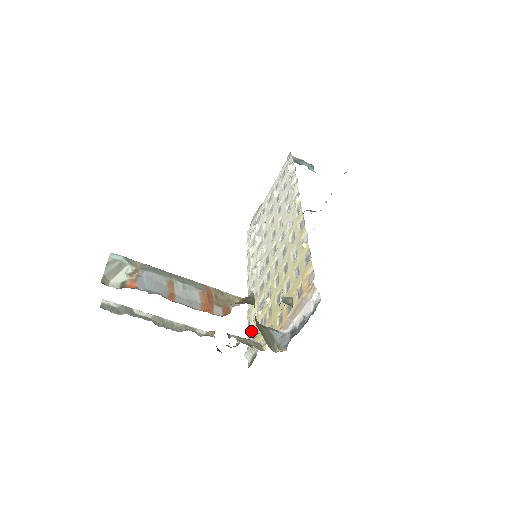
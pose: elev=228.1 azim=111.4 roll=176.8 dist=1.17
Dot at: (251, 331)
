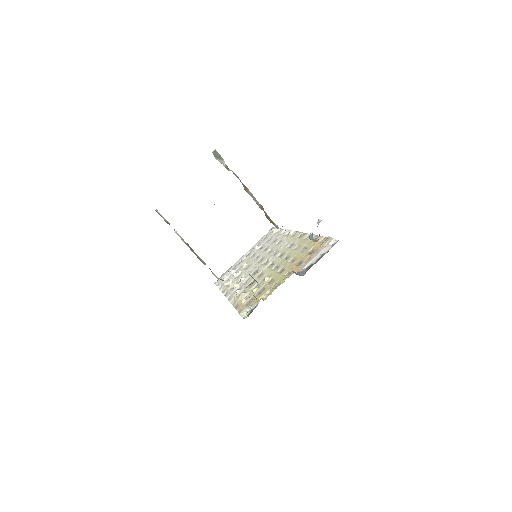
Dot at: (243, 304)
